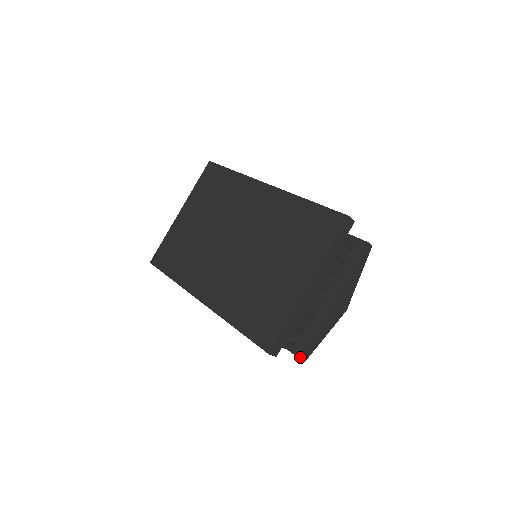
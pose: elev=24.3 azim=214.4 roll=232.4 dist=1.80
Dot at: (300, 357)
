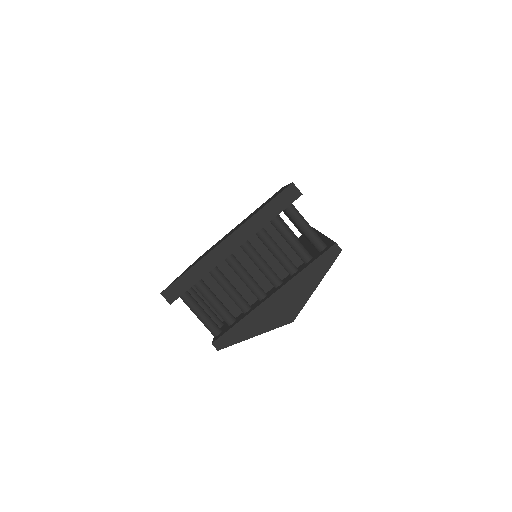
Dot at: (213, 341)
